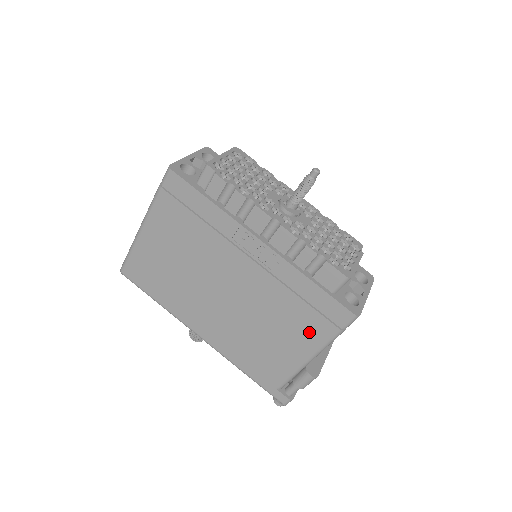
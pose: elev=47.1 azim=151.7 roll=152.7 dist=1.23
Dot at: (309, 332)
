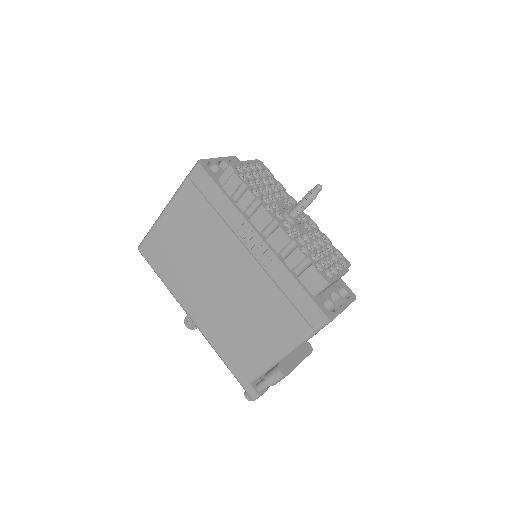
Dot at: (286, 329)
